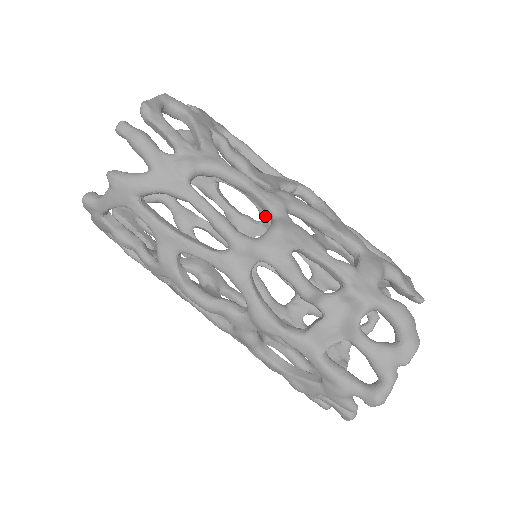
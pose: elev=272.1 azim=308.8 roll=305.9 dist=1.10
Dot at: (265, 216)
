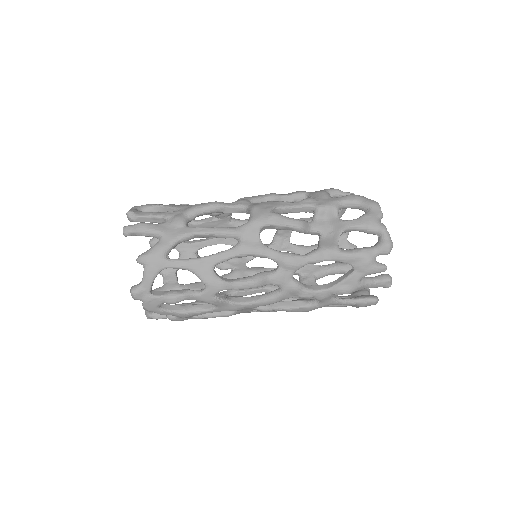
Dot at: occluded
